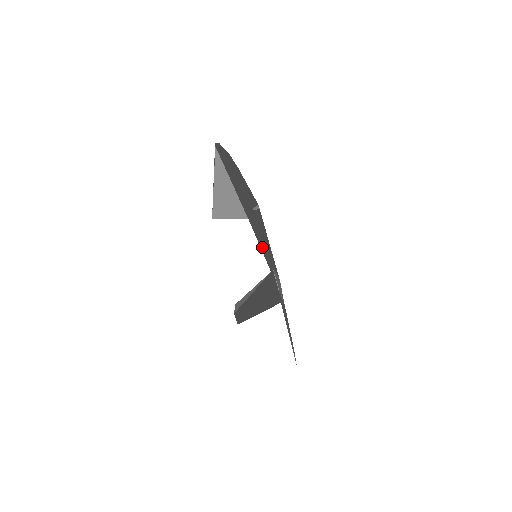
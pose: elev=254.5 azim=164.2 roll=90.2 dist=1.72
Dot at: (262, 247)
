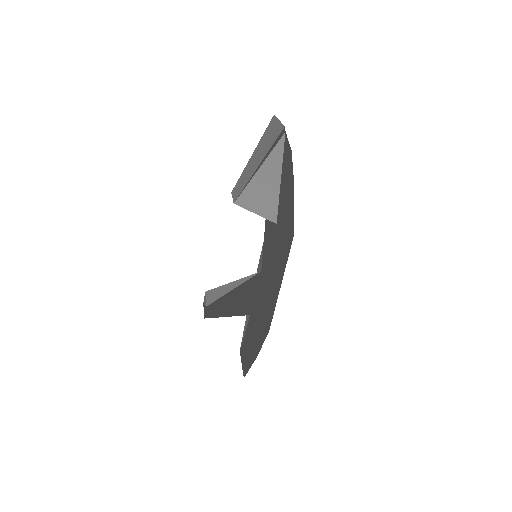
Dot at: (275, 257)
